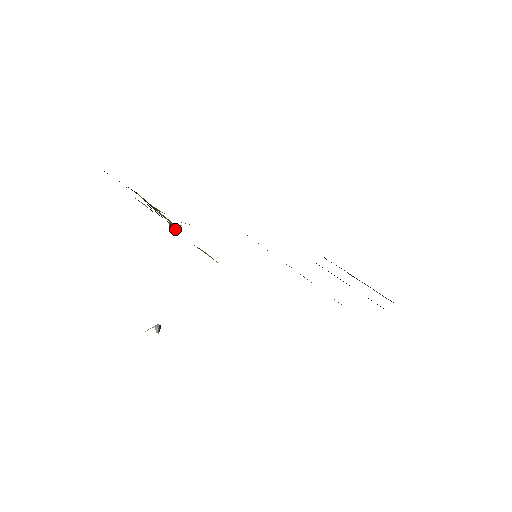
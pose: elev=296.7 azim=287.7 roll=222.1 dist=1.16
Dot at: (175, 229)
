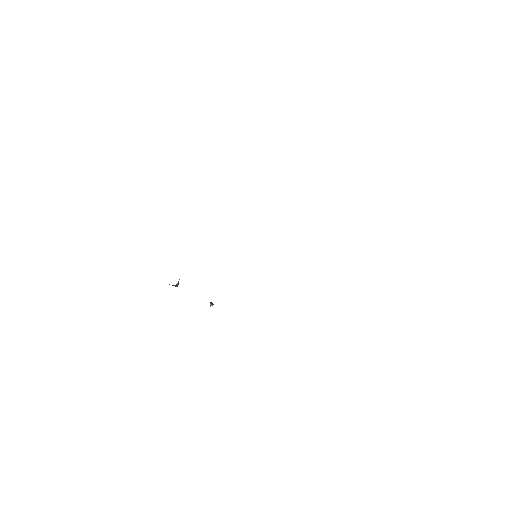
Dot at: (178, 283)
